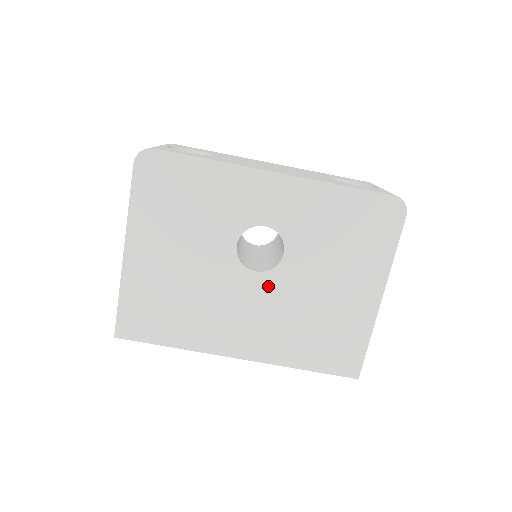
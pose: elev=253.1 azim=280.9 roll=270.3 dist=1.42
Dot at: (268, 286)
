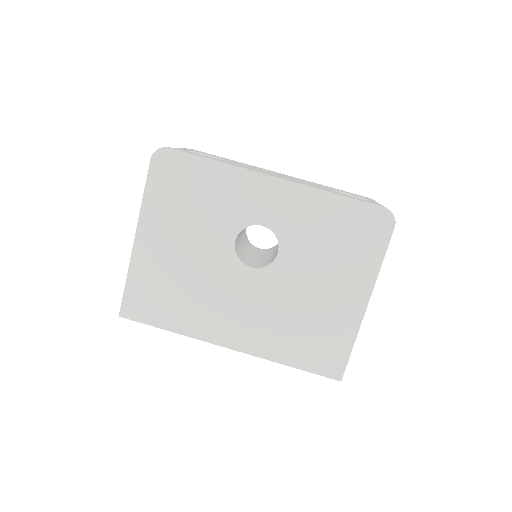
Dot at: (261, 282)
